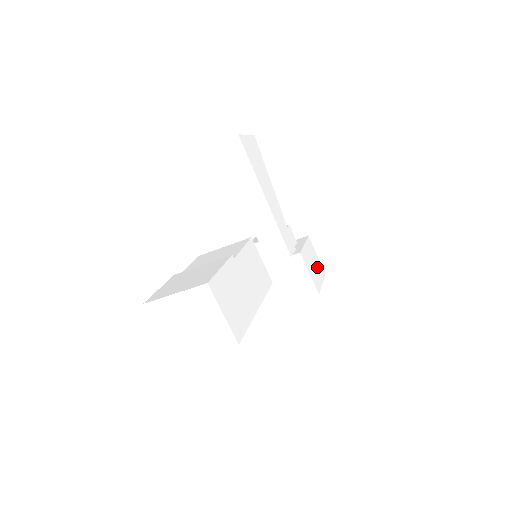
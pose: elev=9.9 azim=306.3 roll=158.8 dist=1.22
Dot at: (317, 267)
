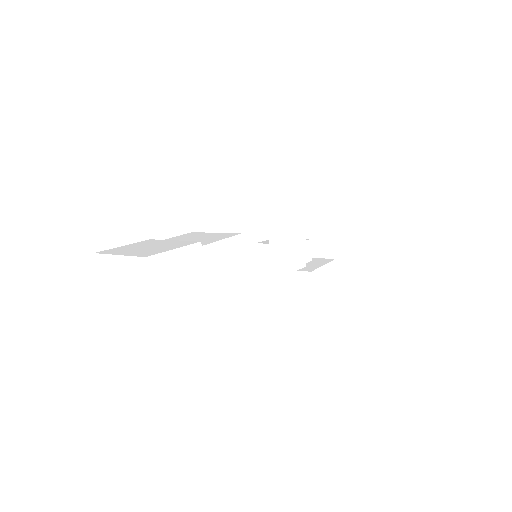
Dot at: (329, 295)
